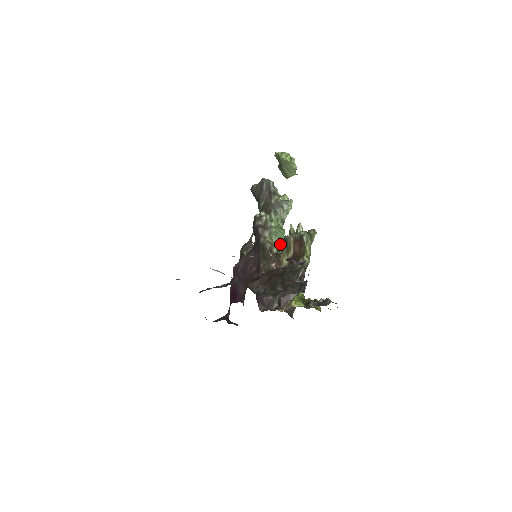
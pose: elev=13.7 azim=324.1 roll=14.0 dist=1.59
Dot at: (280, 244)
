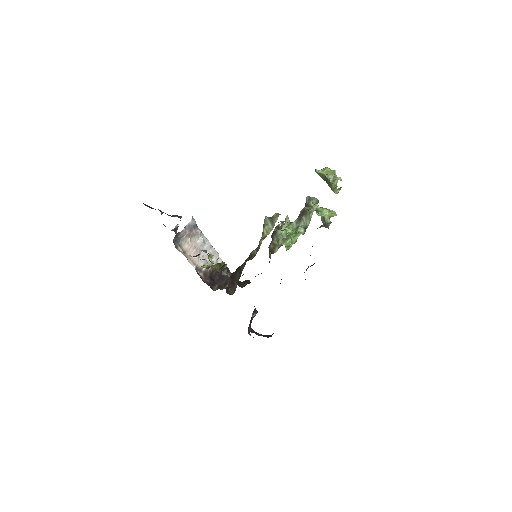
Dot at: (283, 244)
